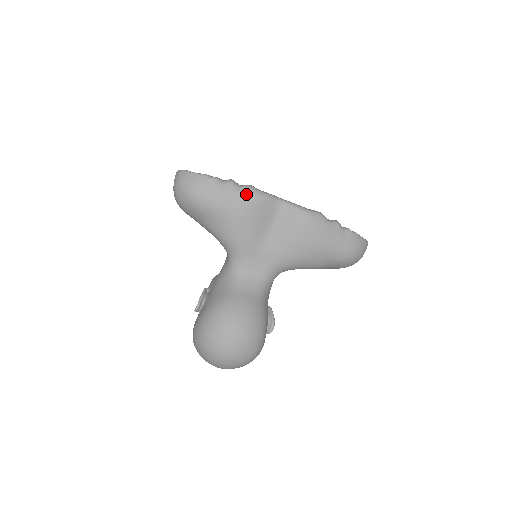
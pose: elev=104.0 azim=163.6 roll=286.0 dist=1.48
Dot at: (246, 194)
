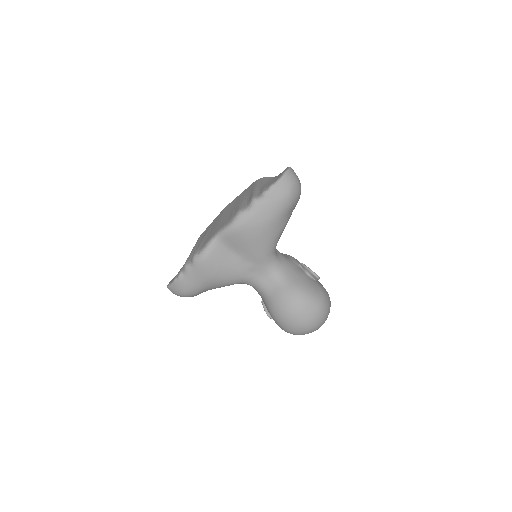
Dot at: (198, 265)
